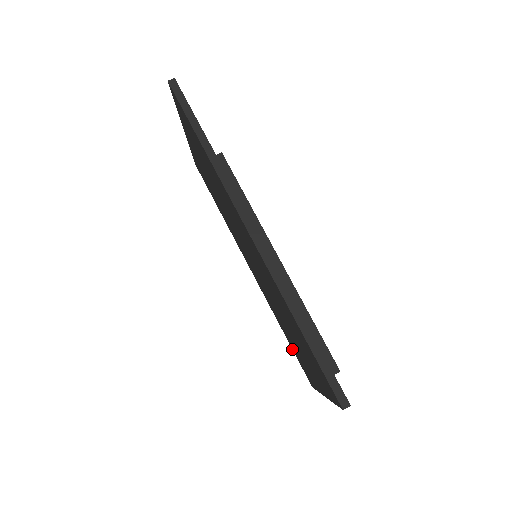
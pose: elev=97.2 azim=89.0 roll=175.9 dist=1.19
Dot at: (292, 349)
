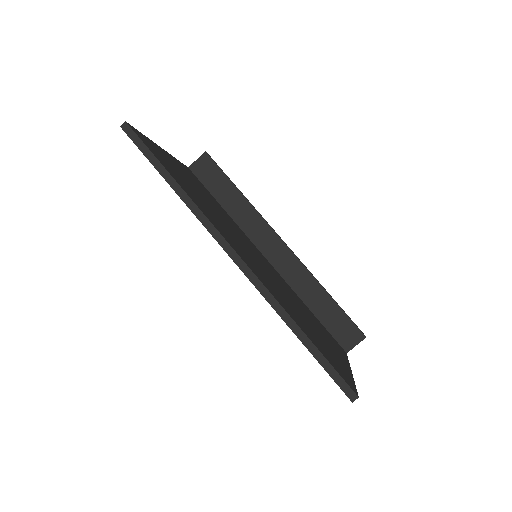
Dot at: occluded
